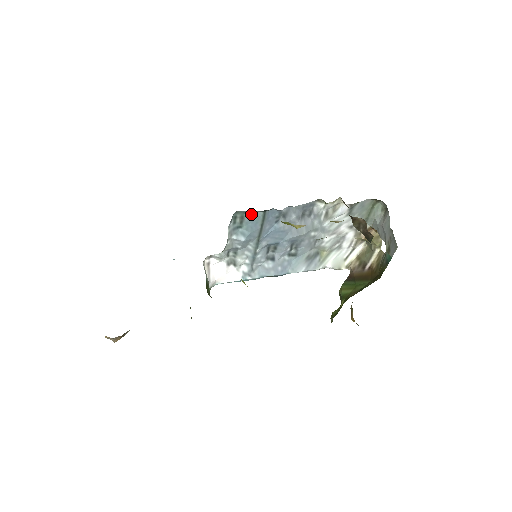
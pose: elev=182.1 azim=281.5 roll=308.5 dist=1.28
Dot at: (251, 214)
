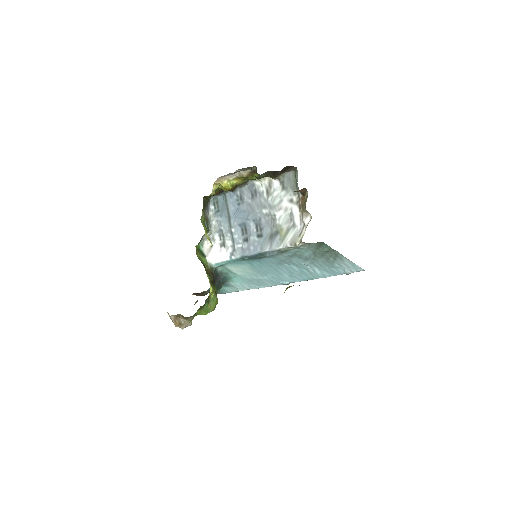
Dot at: (221, 199)
